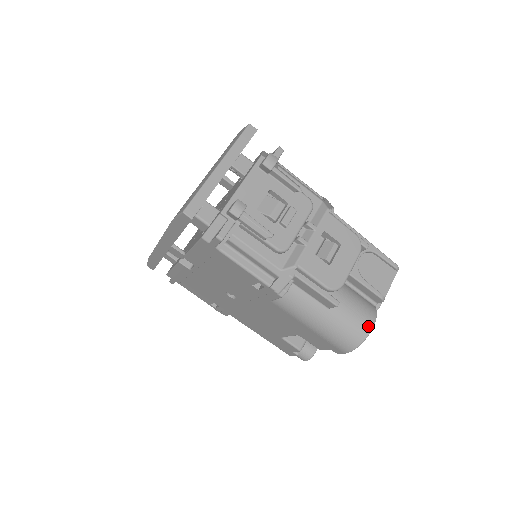
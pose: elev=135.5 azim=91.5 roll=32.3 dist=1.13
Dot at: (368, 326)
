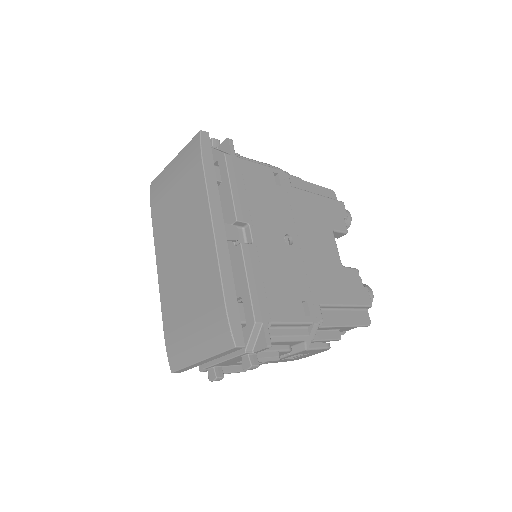
Dot at: occluded
